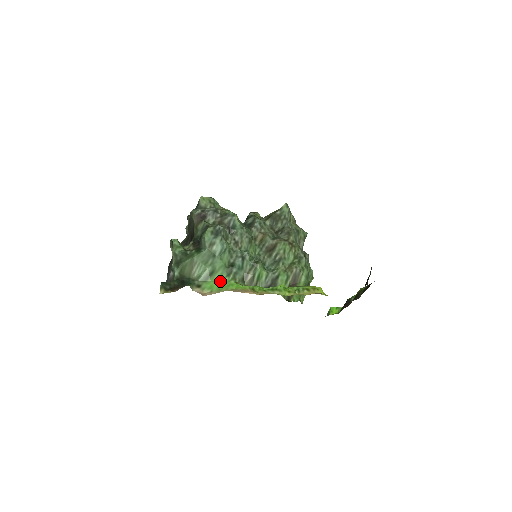
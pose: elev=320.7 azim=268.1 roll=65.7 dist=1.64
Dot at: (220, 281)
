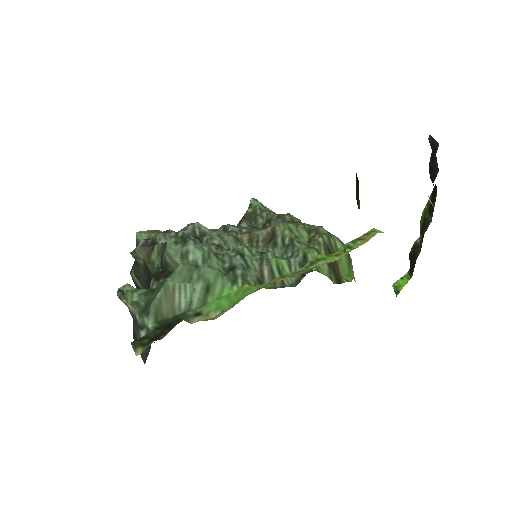
Dot at: (227, 295)
